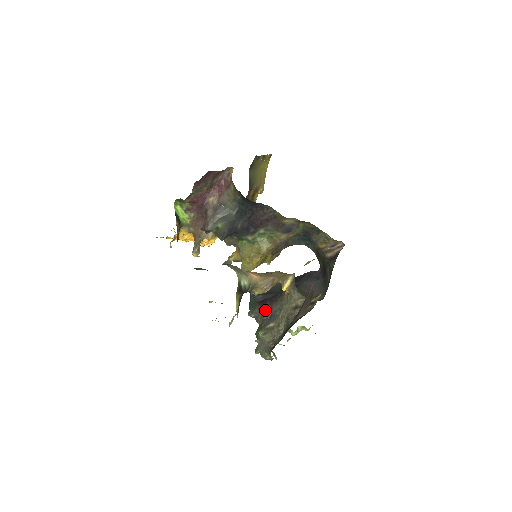
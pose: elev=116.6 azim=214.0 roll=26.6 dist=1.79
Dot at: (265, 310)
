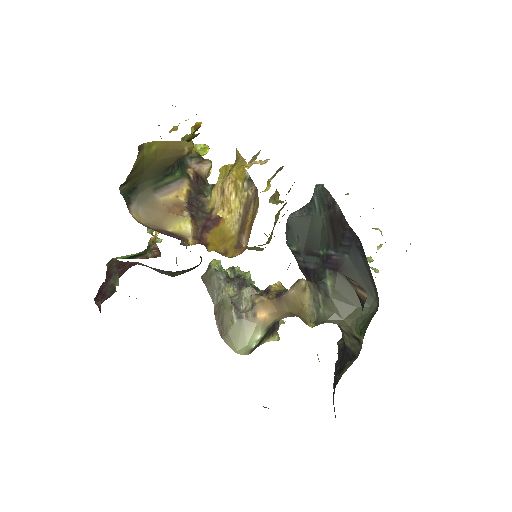
Dot at: occluded
